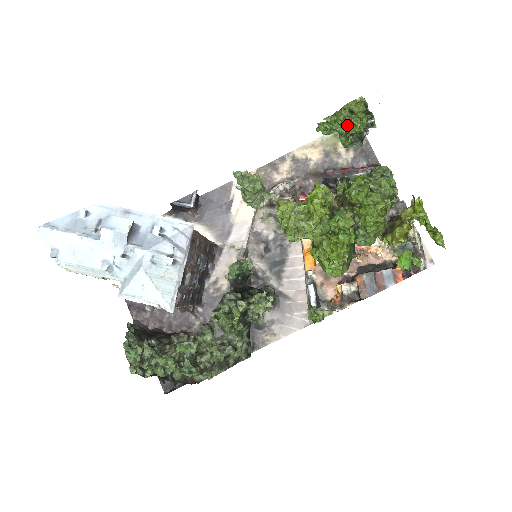
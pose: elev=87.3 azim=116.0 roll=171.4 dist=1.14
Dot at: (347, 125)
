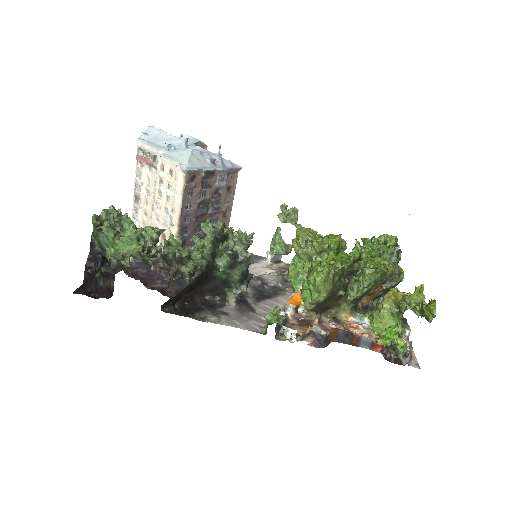
Dot at: (378, 244)
